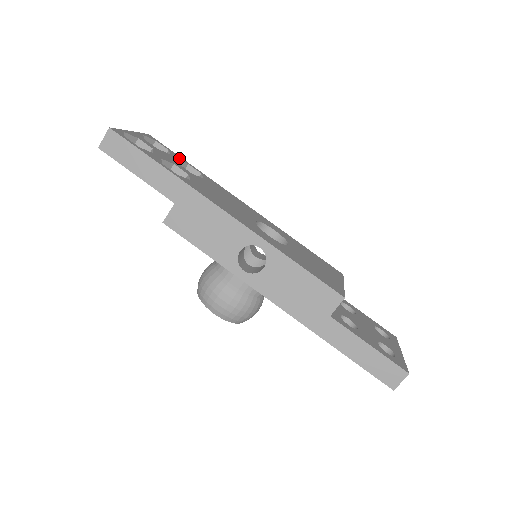
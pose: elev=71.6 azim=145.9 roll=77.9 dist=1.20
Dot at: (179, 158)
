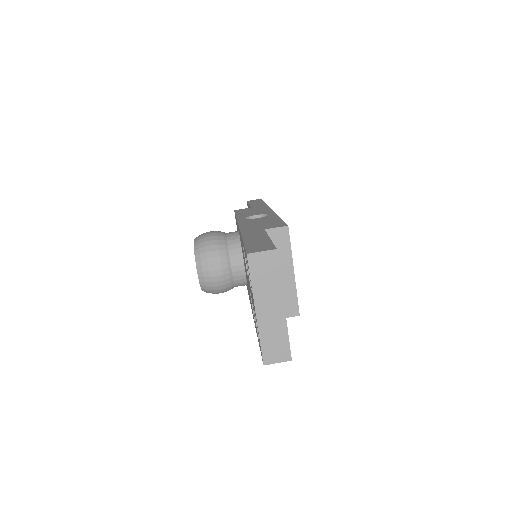
Dot at: occluded
